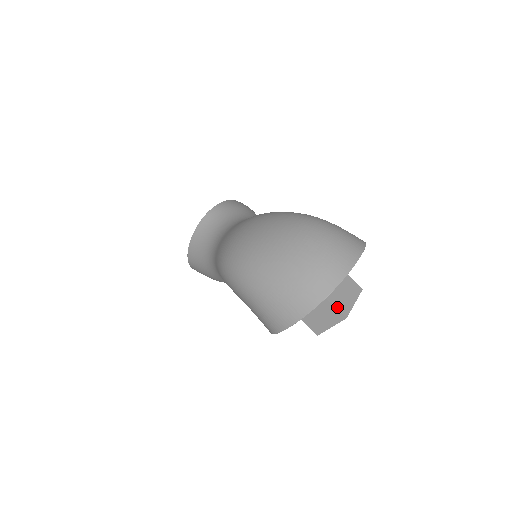
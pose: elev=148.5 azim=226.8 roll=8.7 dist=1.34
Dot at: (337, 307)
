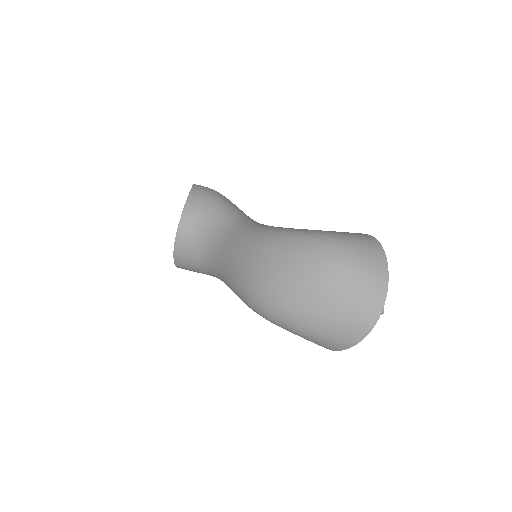
Dot at: occluded
